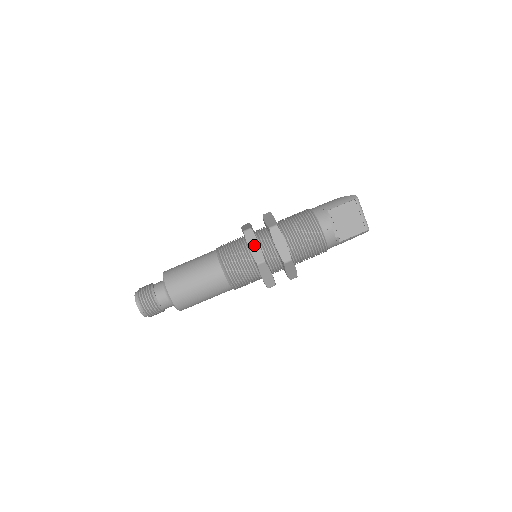
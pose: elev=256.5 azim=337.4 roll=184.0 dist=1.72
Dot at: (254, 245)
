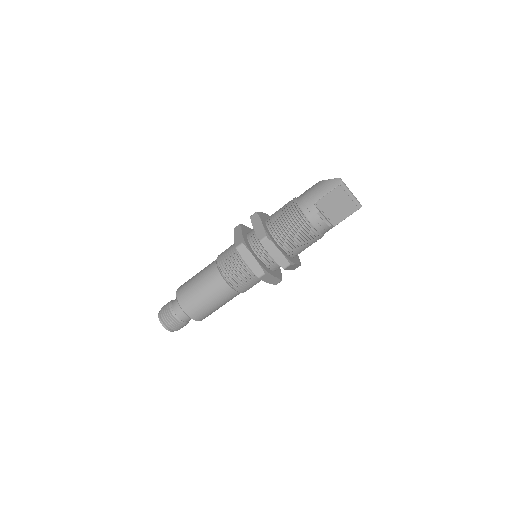
Dot at: (250, 260)
